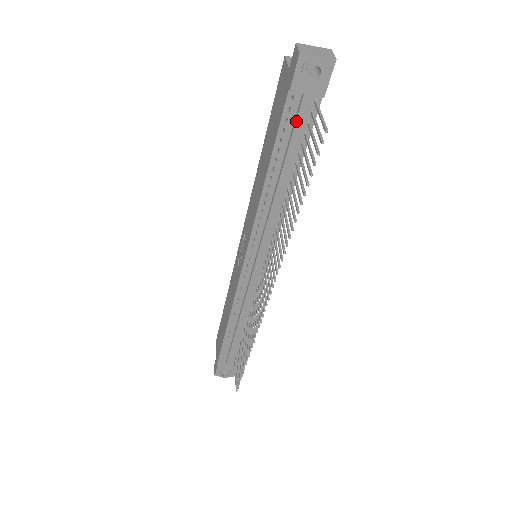
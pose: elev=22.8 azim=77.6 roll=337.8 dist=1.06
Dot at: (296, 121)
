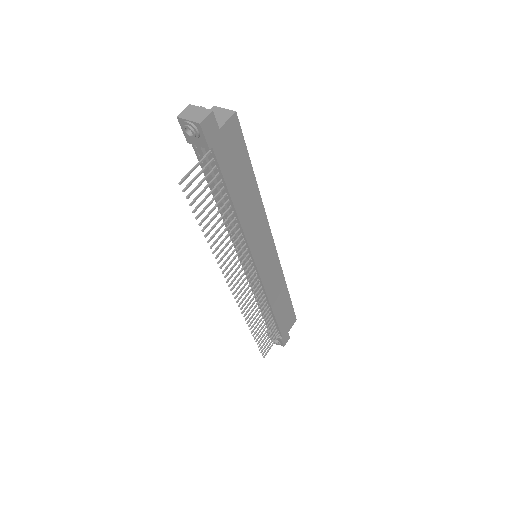
Dot at: (204, 164)
